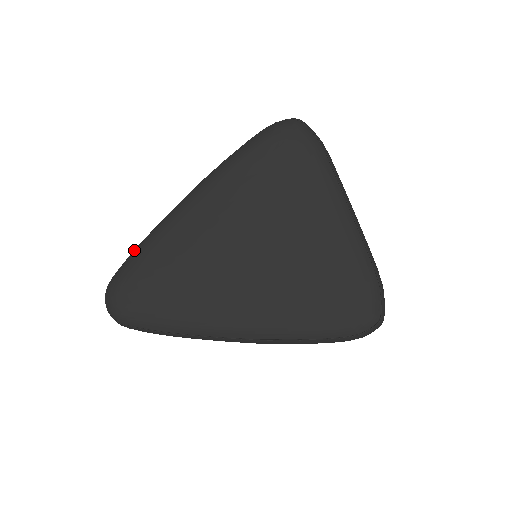
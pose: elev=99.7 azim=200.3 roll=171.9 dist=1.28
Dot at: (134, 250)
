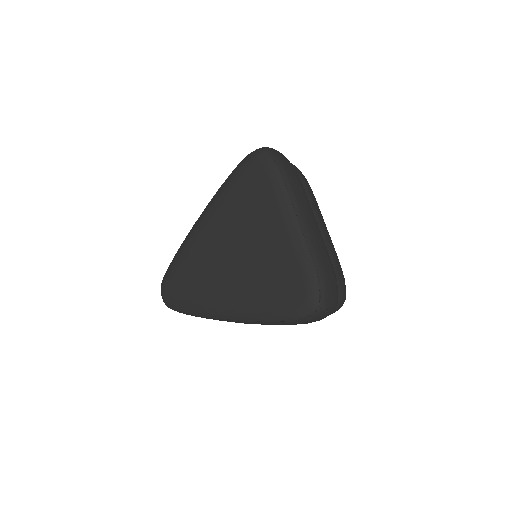
Dot at: occluded
